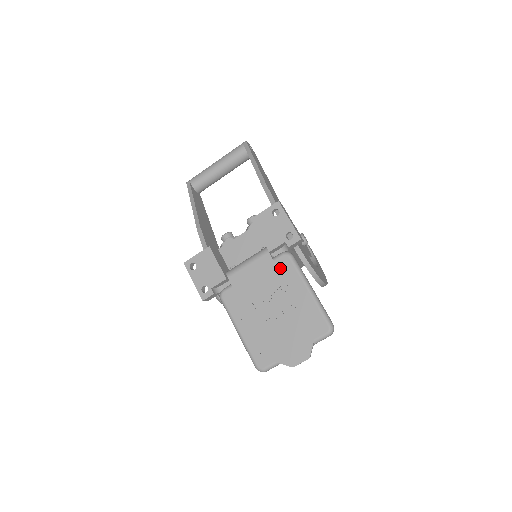
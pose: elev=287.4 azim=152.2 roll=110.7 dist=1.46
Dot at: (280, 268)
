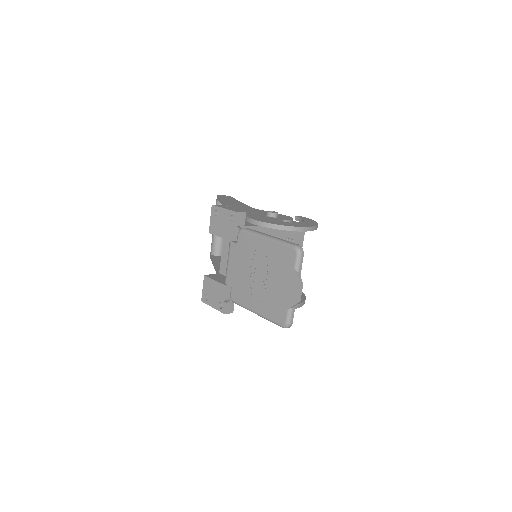
Dot at: (243, 244)
